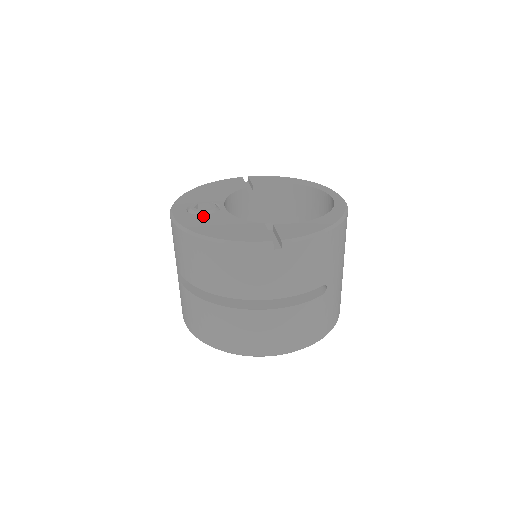
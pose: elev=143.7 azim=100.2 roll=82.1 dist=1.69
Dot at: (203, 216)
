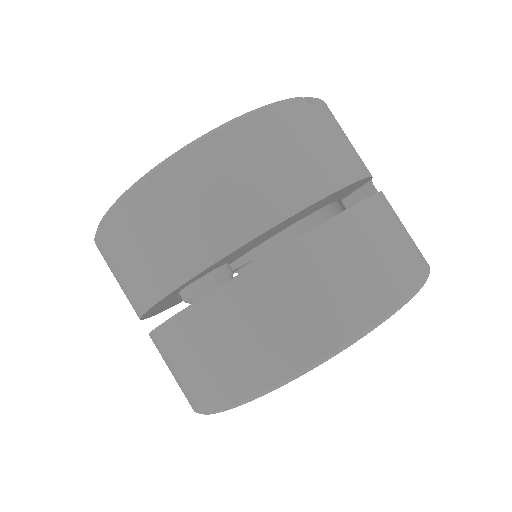
Dot at: occluded
